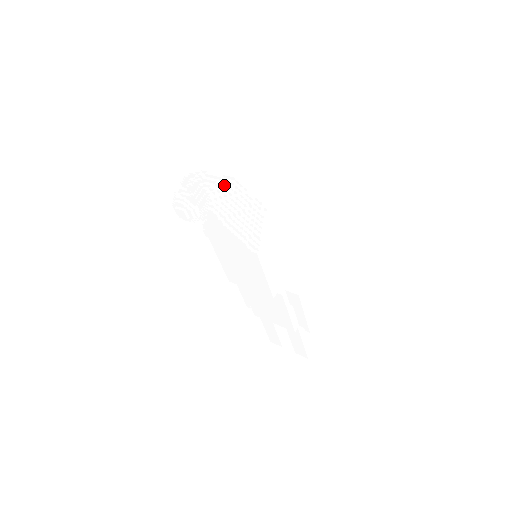
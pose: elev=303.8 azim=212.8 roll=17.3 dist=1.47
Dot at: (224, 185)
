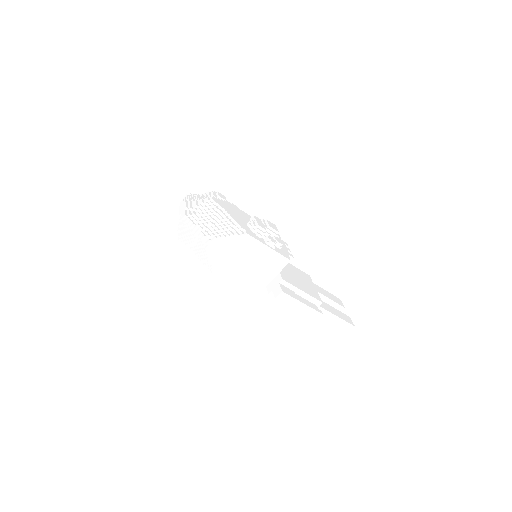
Dot at: occluded
